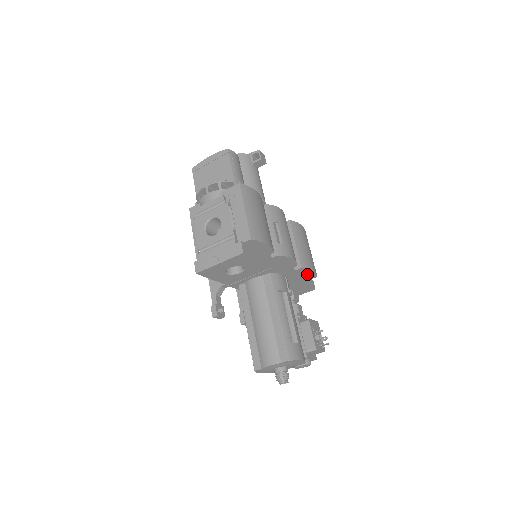
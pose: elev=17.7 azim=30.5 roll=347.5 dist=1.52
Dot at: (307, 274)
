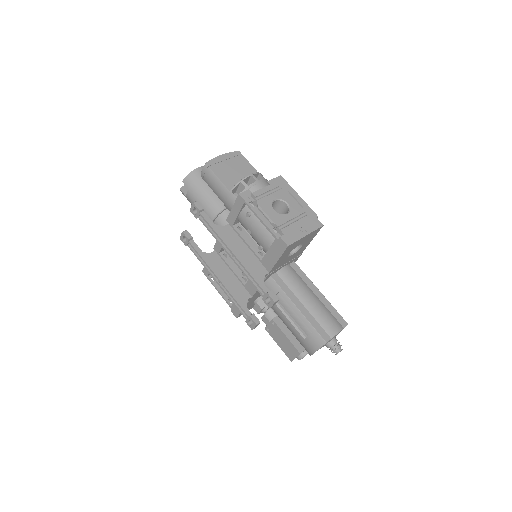
Dot at: occluded
